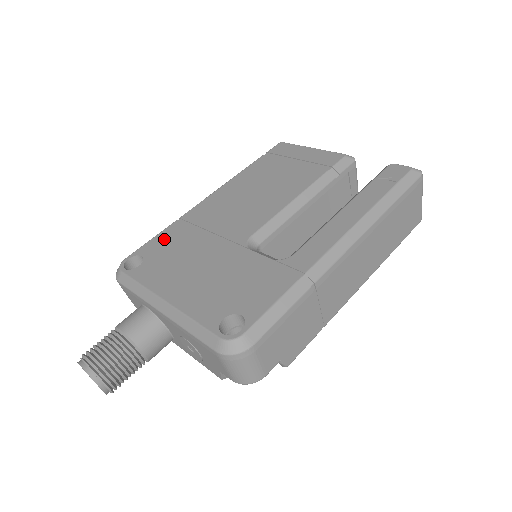
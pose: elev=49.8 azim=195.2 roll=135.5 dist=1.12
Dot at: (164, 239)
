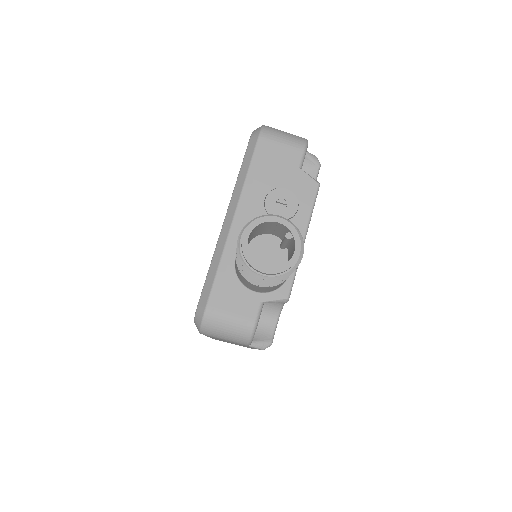
Dot at: occluded
